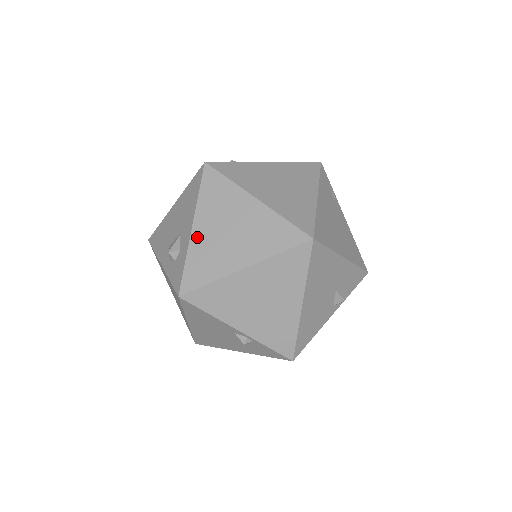
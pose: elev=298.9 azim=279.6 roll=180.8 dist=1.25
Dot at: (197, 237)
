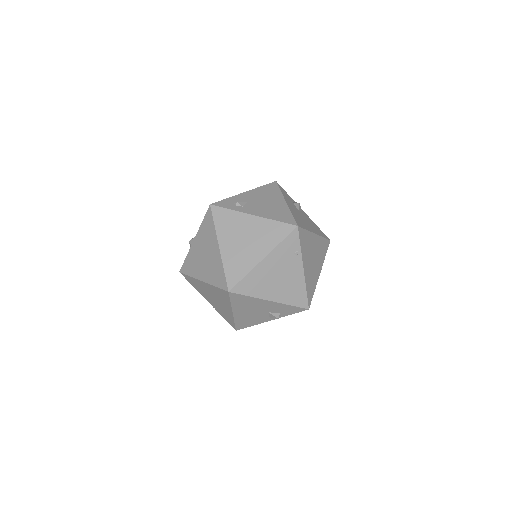
Dot at: (194, 247)
